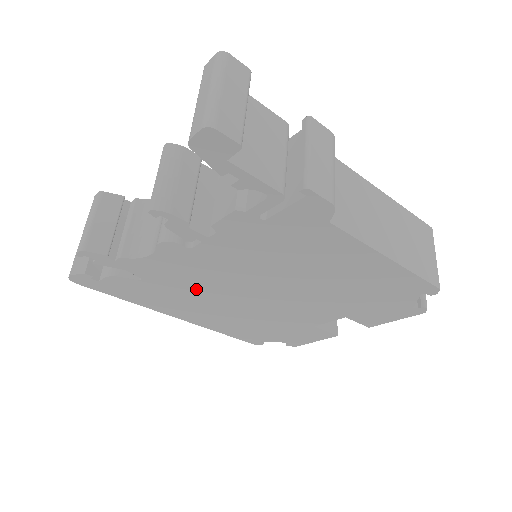
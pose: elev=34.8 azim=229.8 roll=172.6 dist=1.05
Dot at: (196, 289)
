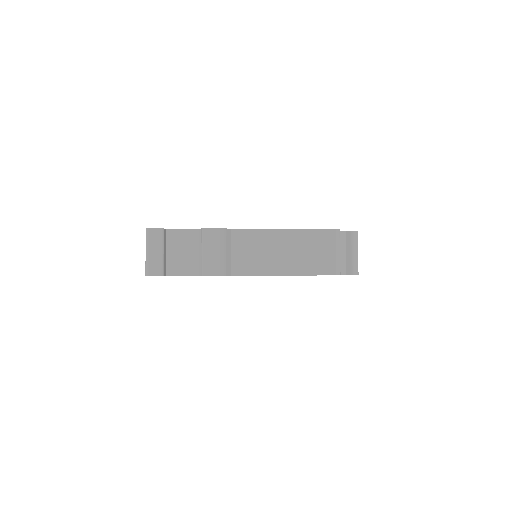
Dot at: occluded
